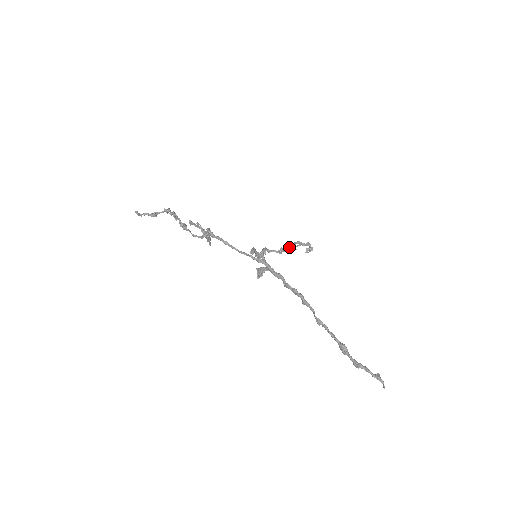
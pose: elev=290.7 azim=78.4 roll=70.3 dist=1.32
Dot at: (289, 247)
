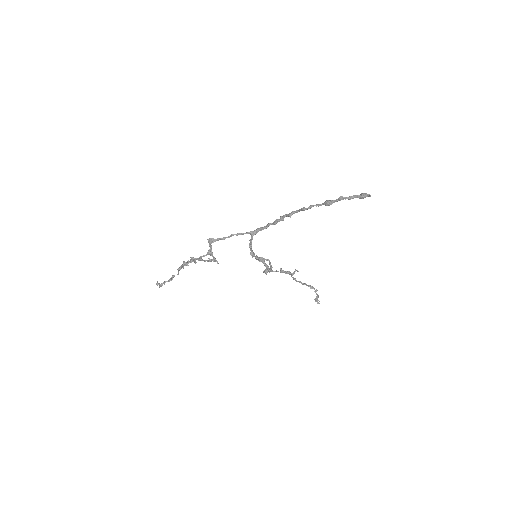
Dot at: (288, 271)
